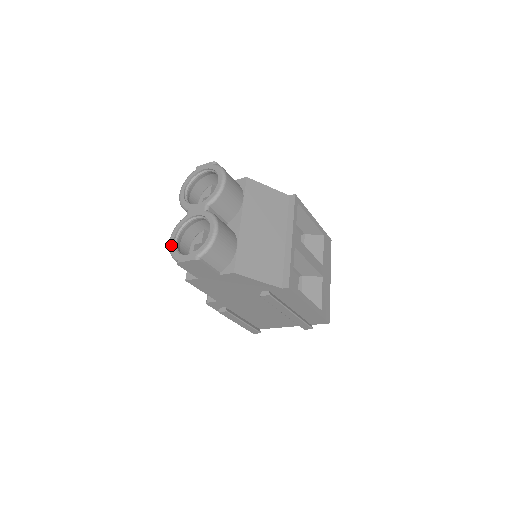
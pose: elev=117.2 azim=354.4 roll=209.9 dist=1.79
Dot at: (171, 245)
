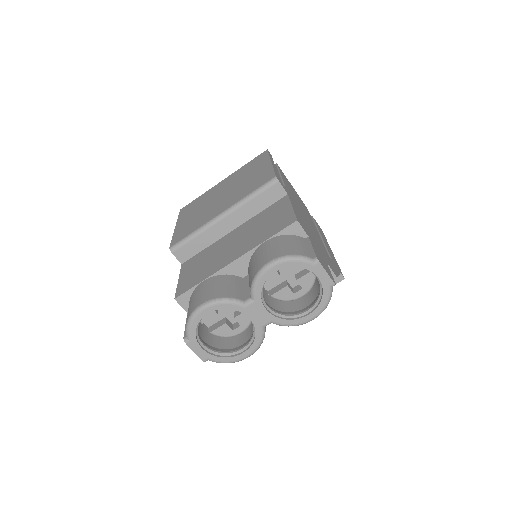
Dot at: (198, 318)
